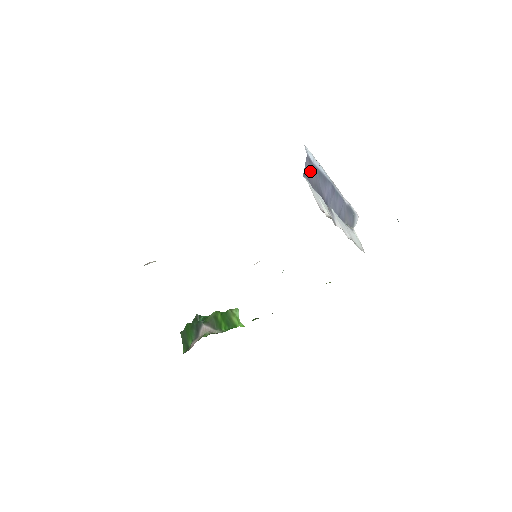
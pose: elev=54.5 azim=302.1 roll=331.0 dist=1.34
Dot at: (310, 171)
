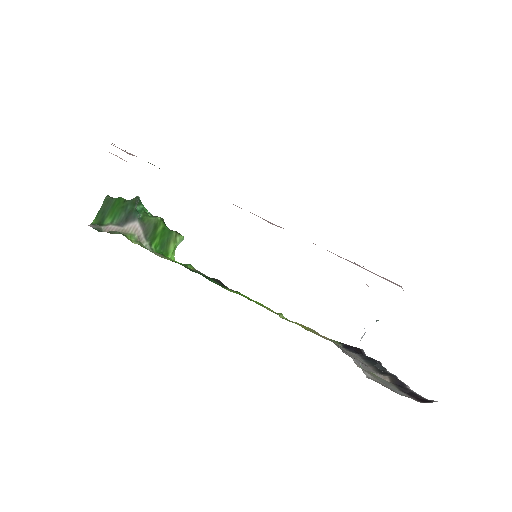
Dot at: occluded
